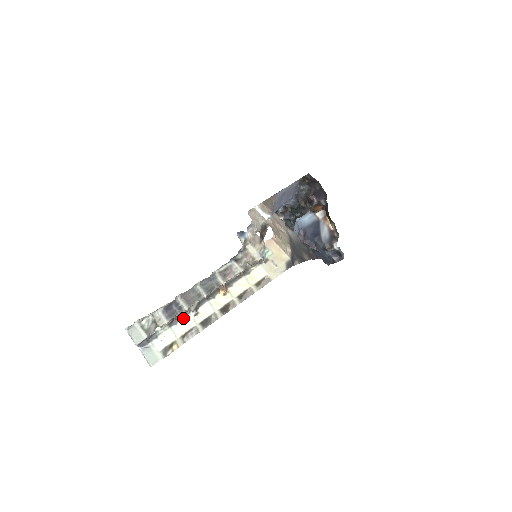
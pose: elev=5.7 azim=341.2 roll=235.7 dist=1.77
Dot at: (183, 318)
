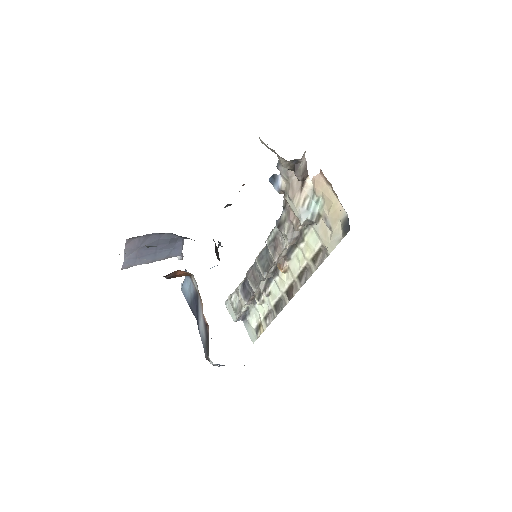
Dot at: (257, 299)
